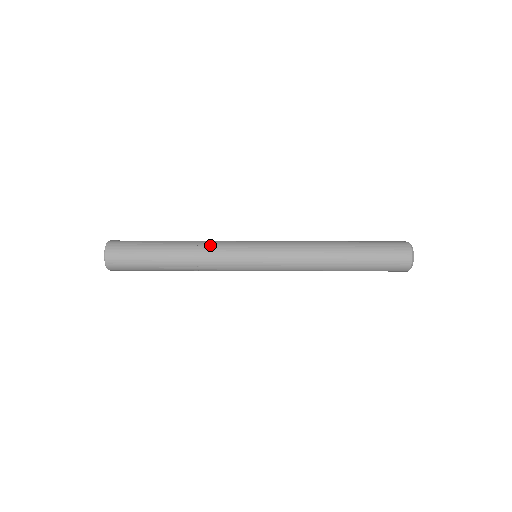
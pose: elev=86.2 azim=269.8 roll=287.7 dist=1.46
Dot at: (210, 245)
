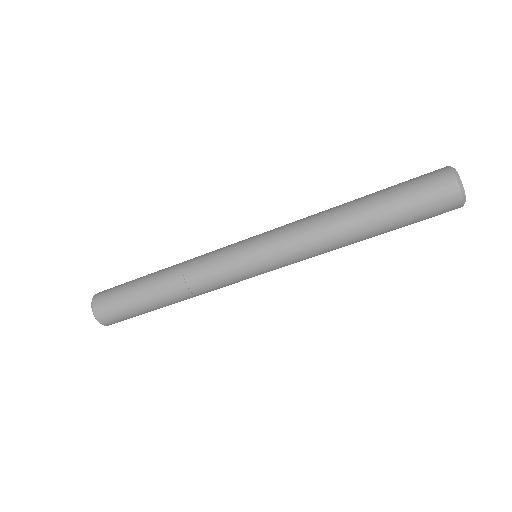
Dot at: (198, 275)
